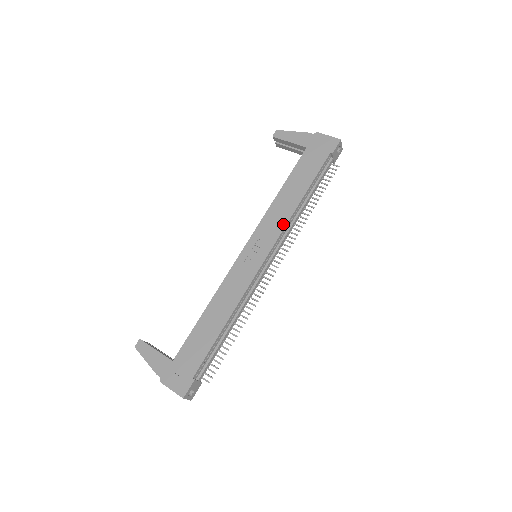
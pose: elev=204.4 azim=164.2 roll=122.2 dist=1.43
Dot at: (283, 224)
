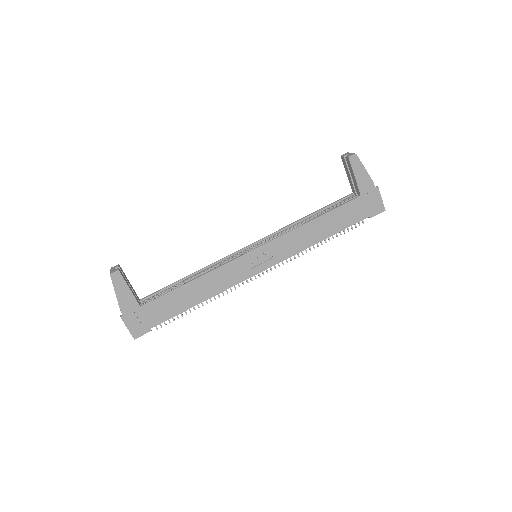
Dot at: (295, 252)
